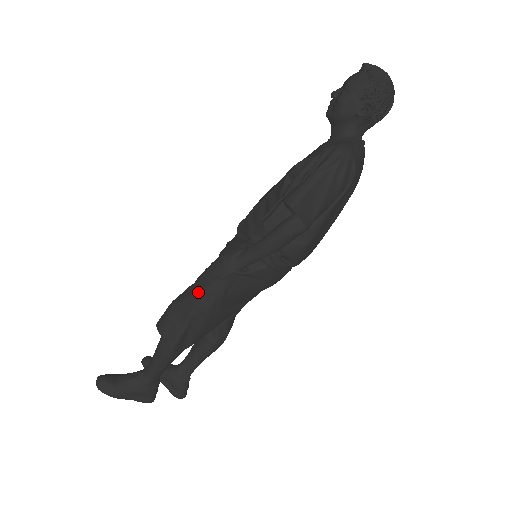
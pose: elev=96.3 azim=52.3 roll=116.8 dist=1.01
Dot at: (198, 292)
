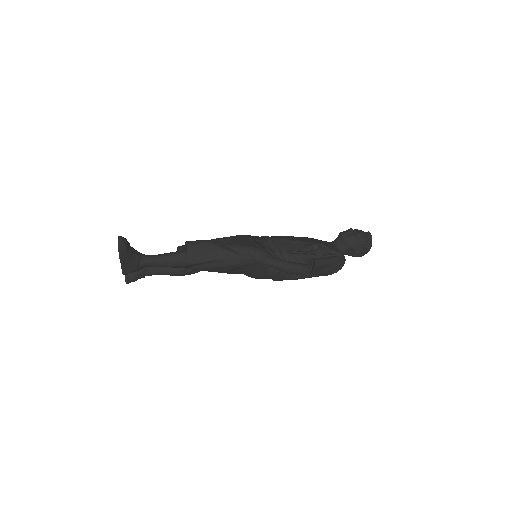
Dot at: (234, 253)
